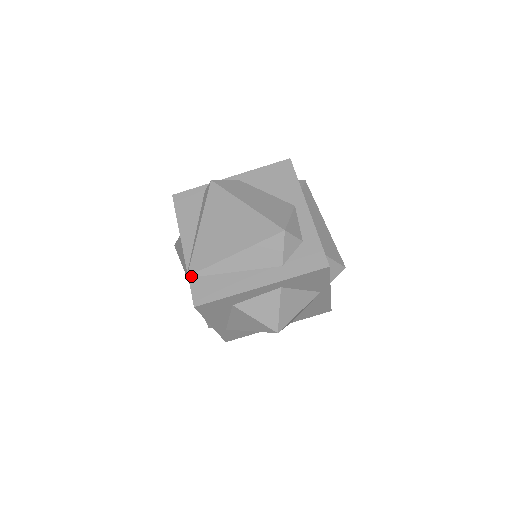
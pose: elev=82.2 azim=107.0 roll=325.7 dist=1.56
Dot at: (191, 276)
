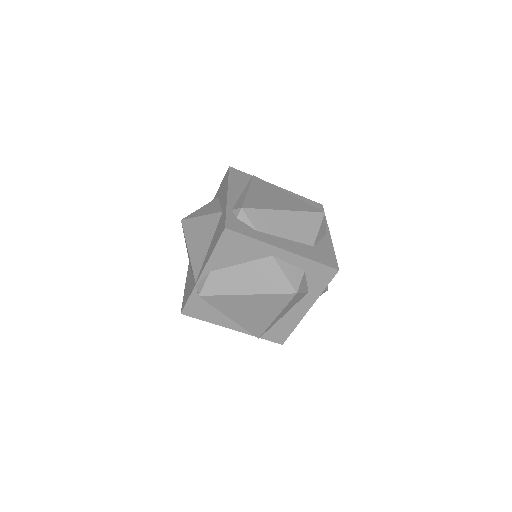
Dot at: (260, 337)
